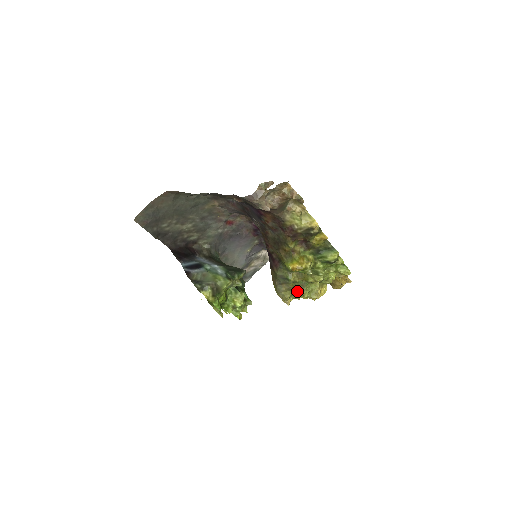
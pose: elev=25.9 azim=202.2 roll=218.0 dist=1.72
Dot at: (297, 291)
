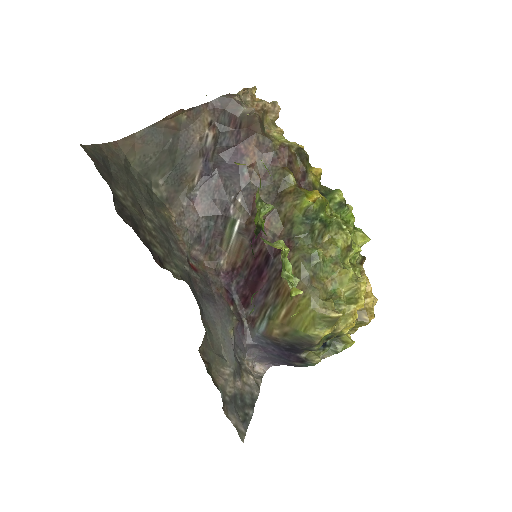
Dot at: (335, 290)
